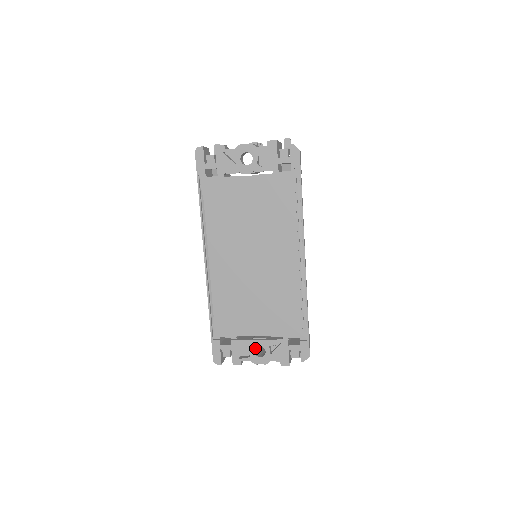
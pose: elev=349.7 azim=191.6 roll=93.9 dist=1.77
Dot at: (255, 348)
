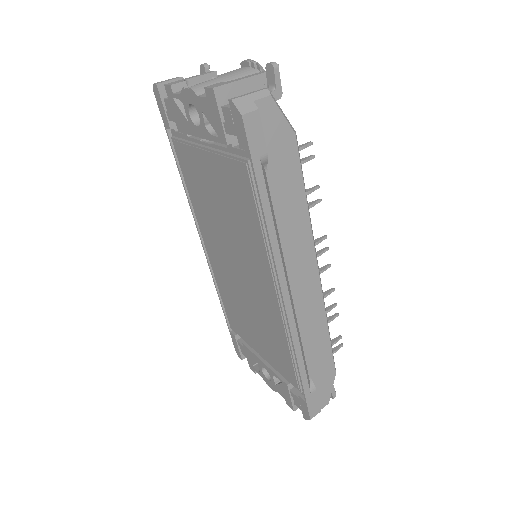
Dot at: occluded
